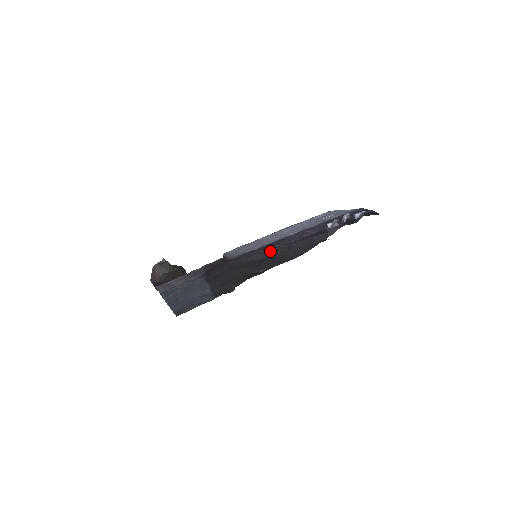
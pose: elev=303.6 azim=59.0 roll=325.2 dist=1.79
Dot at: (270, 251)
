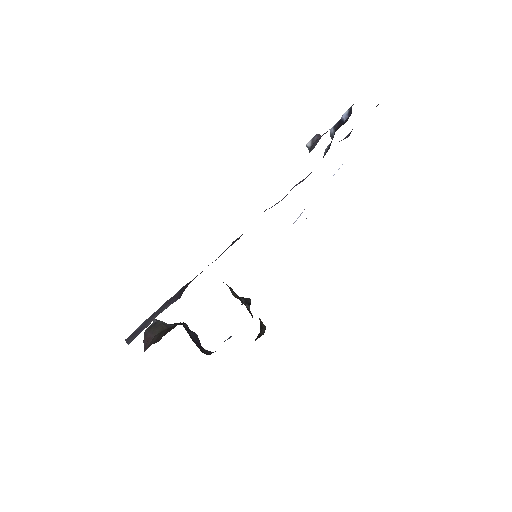
Dot at: occluded
